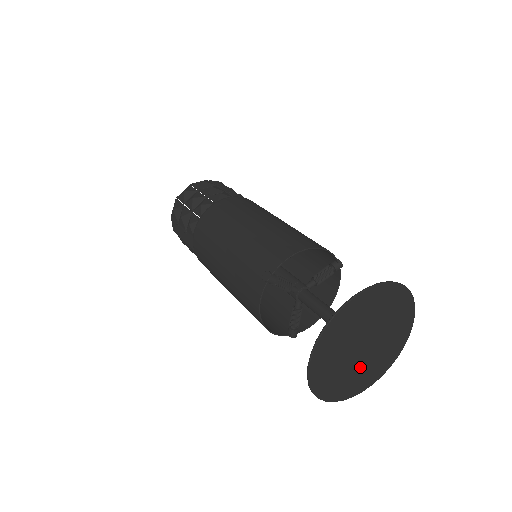
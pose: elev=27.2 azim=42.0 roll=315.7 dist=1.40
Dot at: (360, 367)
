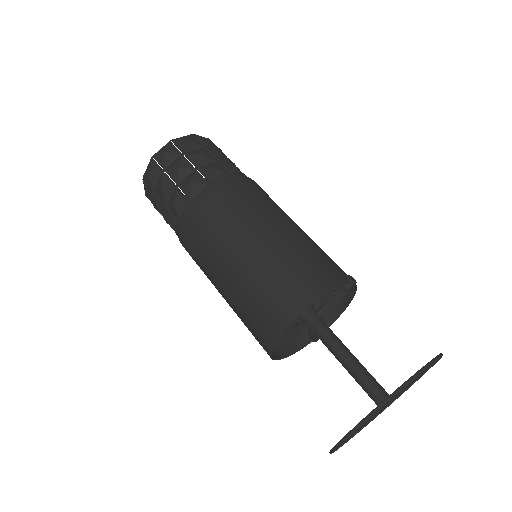
Dot at: (385, 407)
